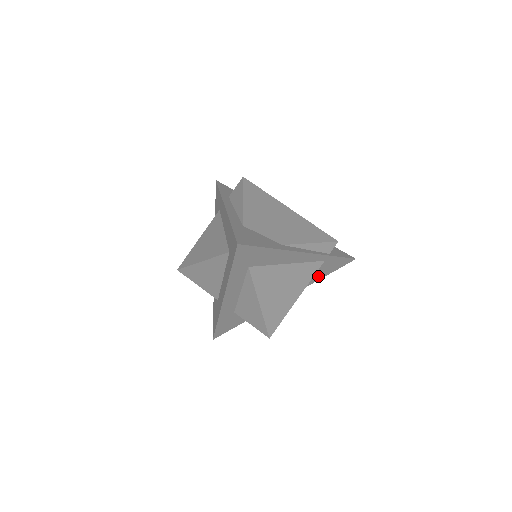
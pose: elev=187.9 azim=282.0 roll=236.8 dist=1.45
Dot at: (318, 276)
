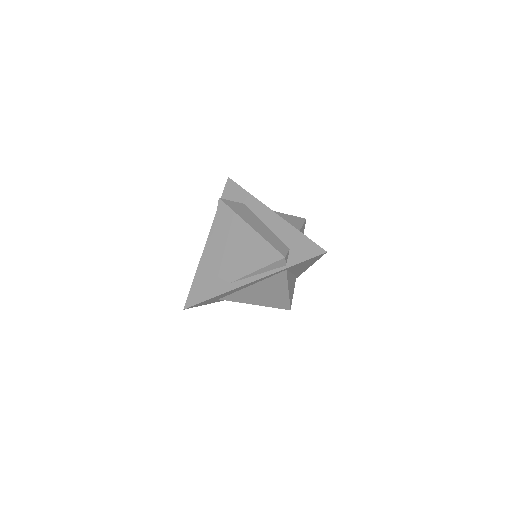
Dot at: (307, 265)
